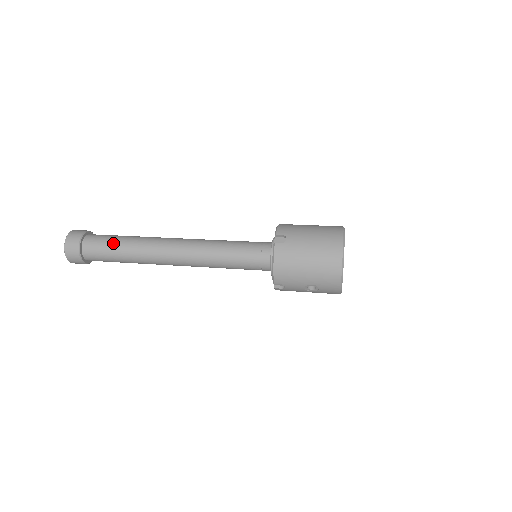
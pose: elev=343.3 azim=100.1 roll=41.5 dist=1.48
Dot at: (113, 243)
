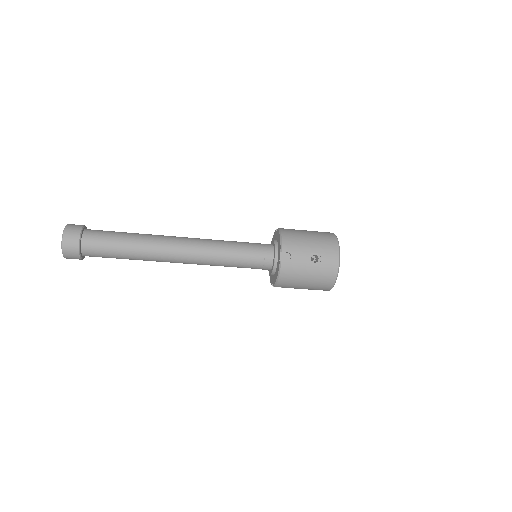
Dot at: (119, 232)
